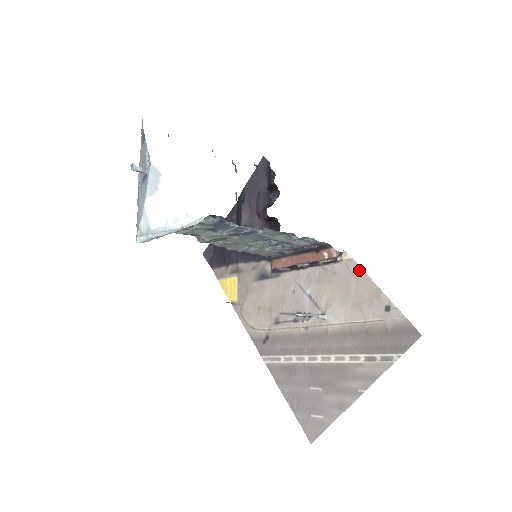
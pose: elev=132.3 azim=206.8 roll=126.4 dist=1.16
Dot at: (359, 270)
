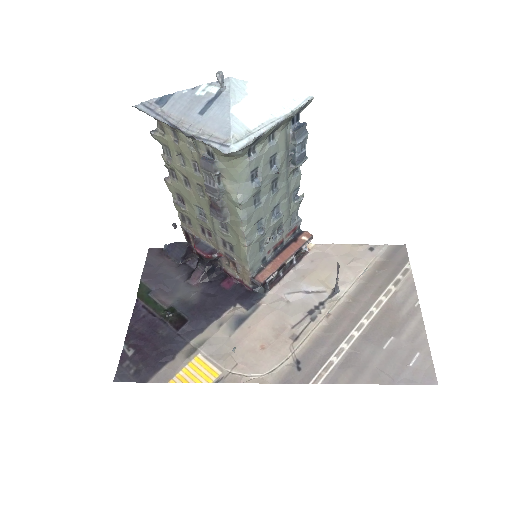
Dot at: (329, 245)
